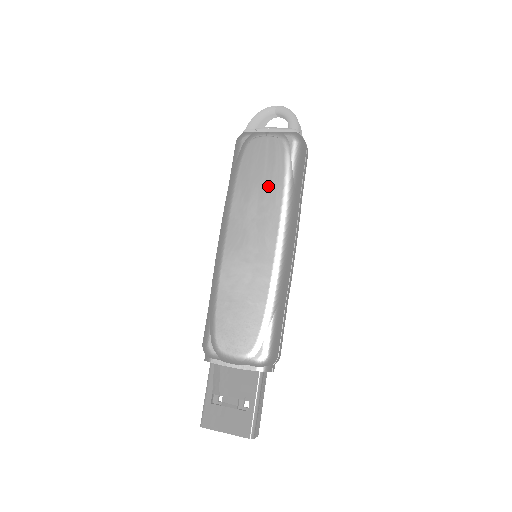
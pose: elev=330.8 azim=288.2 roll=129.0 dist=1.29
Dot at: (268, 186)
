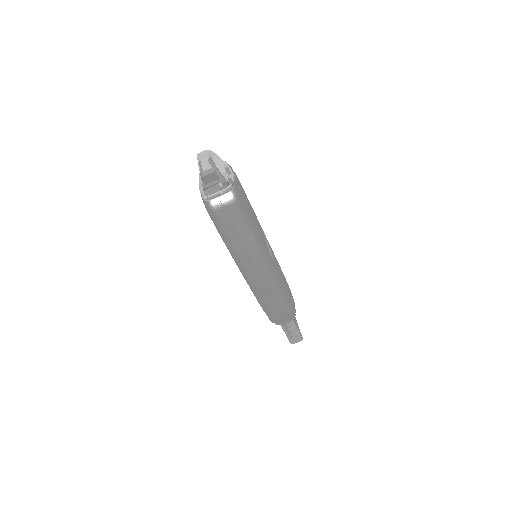
Dot at: occluded
